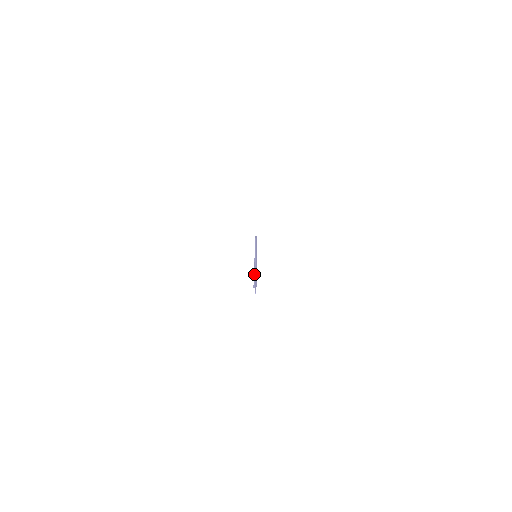
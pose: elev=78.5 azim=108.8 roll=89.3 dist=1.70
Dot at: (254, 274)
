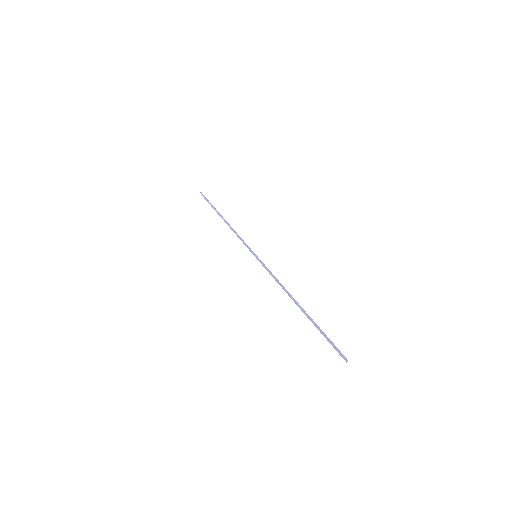
Dot at: (310, 318)
